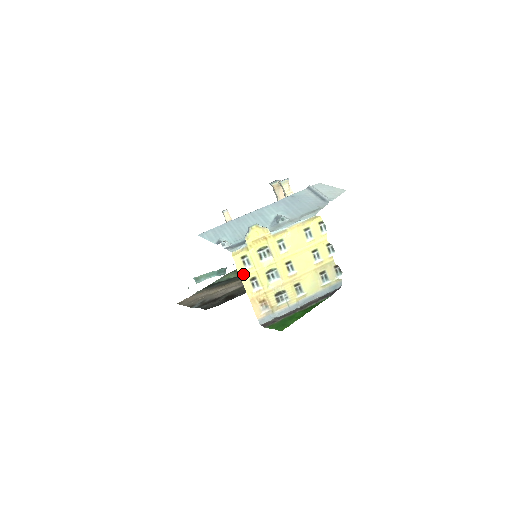
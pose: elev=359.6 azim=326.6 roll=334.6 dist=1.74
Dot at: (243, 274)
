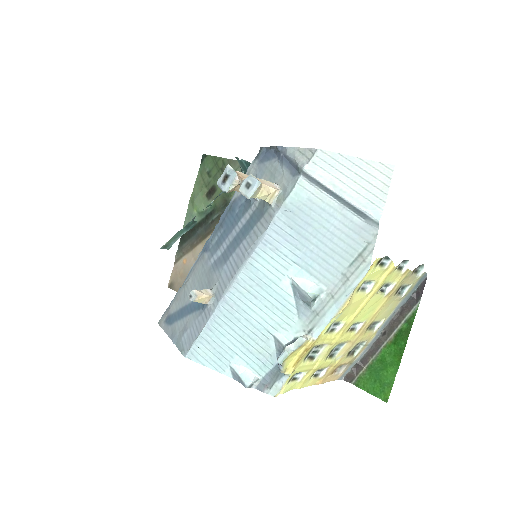
Dot at: (299, 385)
